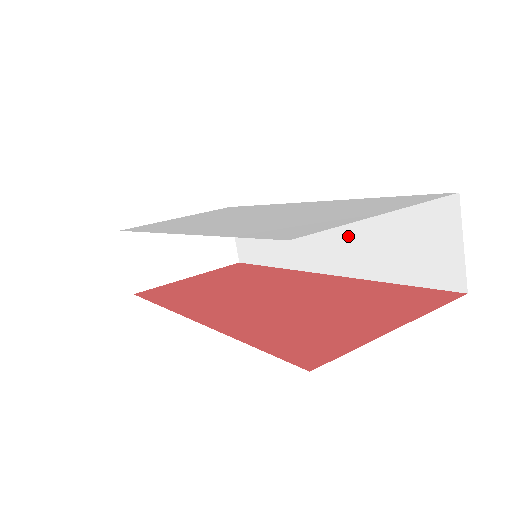
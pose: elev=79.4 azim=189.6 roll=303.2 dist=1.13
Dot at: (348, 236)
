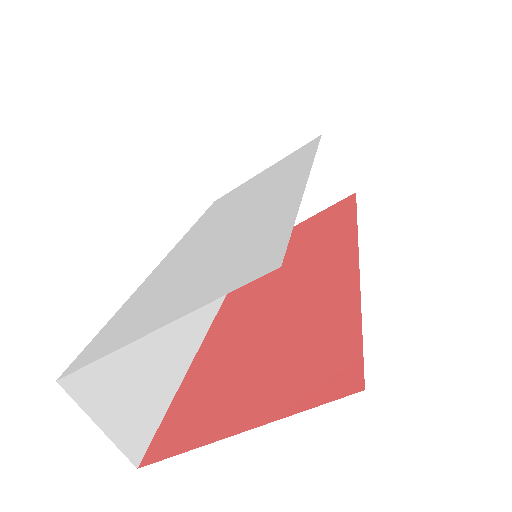
Dot at: occluded
